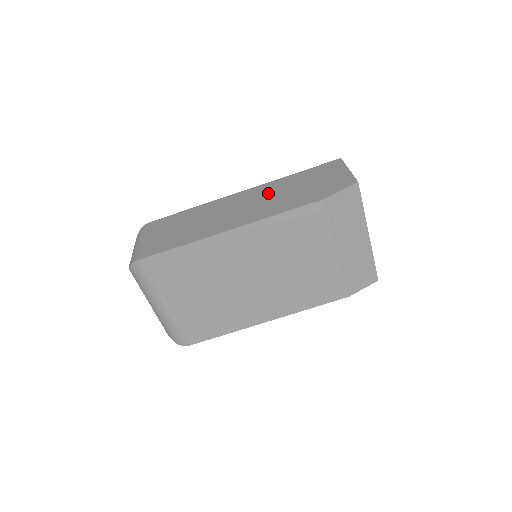
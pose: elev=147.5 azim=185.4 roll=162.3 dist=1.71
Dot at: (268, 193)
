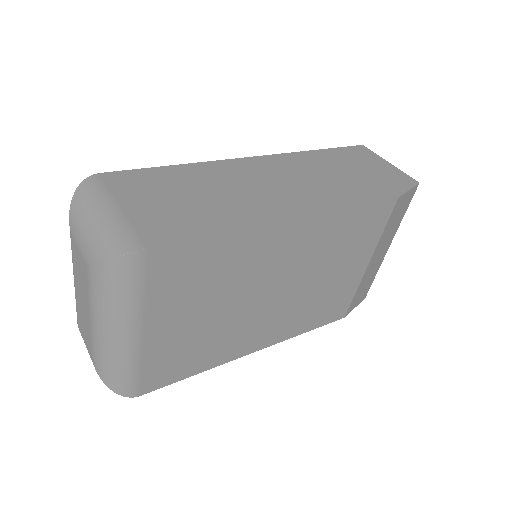
Dot at: (304, 170)
